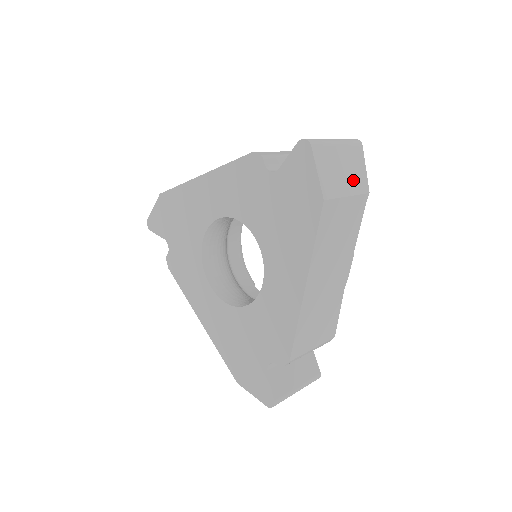
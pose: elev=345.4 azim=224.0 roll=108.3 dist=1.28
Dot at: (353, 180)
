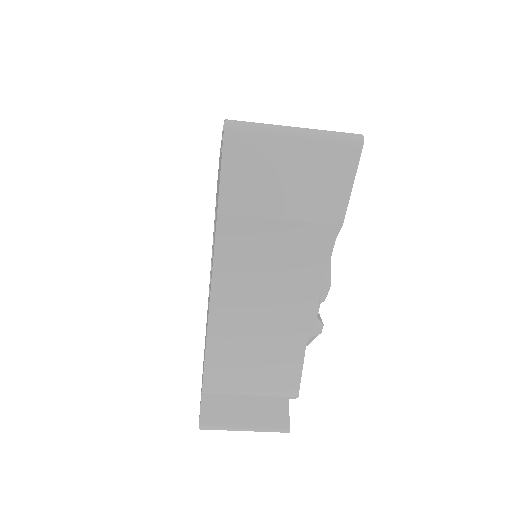
Dot at: occluded
